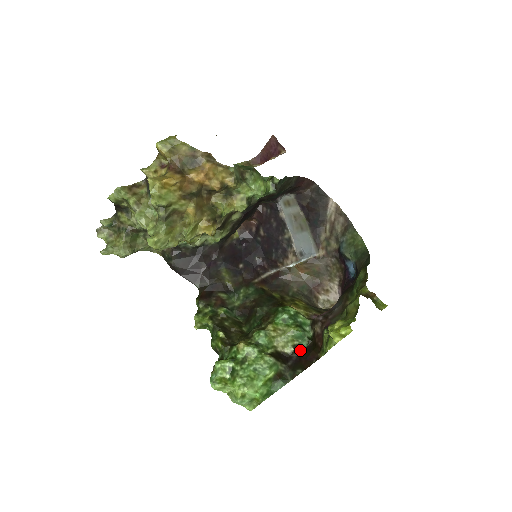
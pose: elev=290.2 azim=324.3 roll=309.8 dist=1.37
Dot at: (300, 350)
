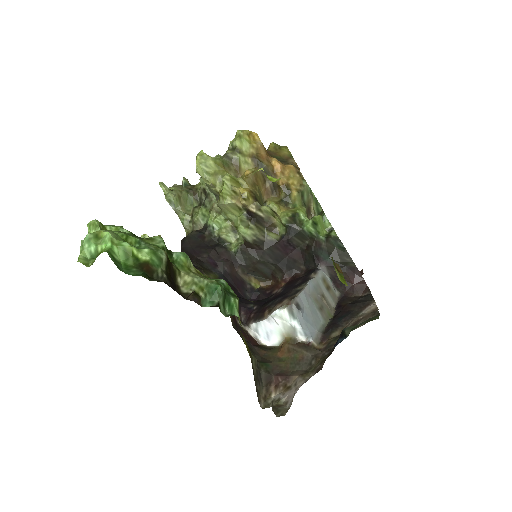
Dot at: (196, 302)
